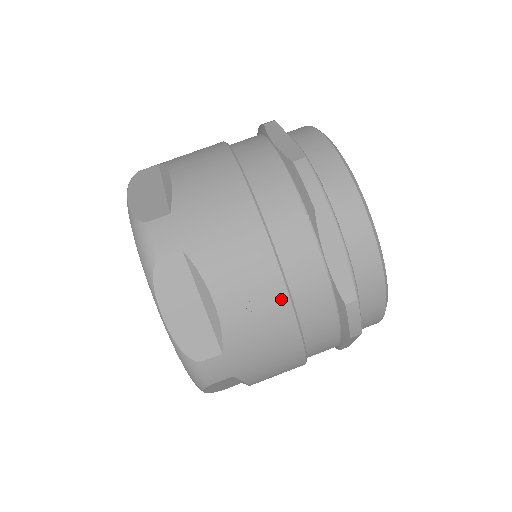
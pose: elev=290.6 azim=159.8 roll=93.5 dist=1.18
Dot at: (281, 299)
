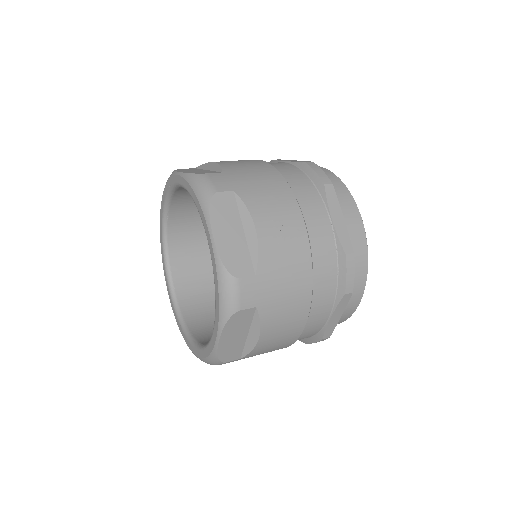
Dot at: (302, 238)
